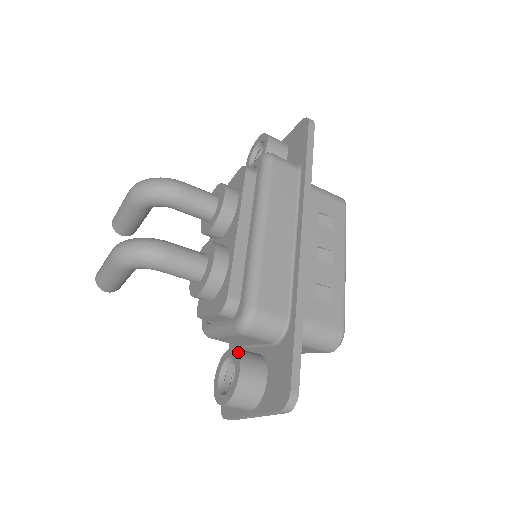
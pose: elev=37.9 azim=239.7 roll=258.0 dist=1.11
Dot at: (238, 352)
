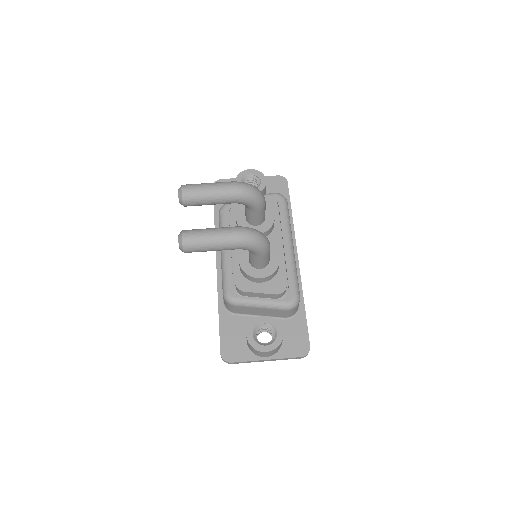
Dot at: occluded
